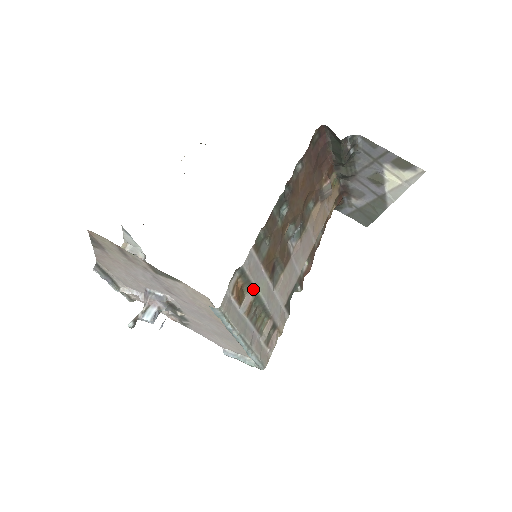
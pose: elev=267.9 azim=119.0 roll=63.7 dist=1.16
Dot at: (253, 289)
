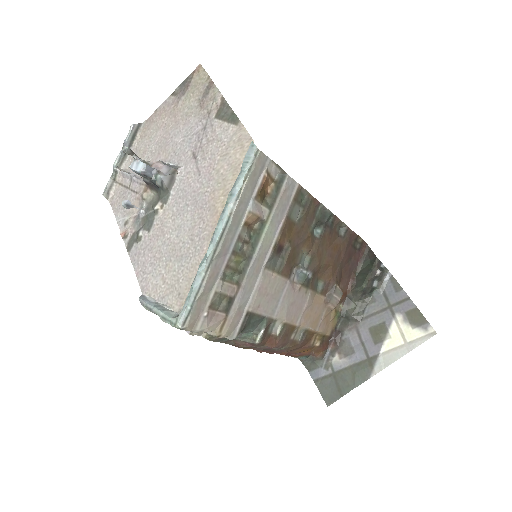
Dot at: (267, 216)
